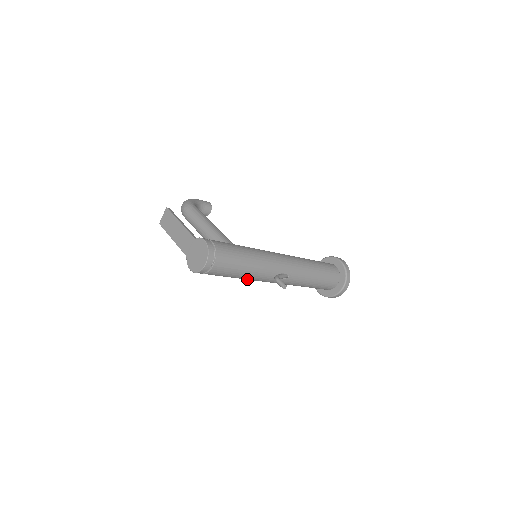
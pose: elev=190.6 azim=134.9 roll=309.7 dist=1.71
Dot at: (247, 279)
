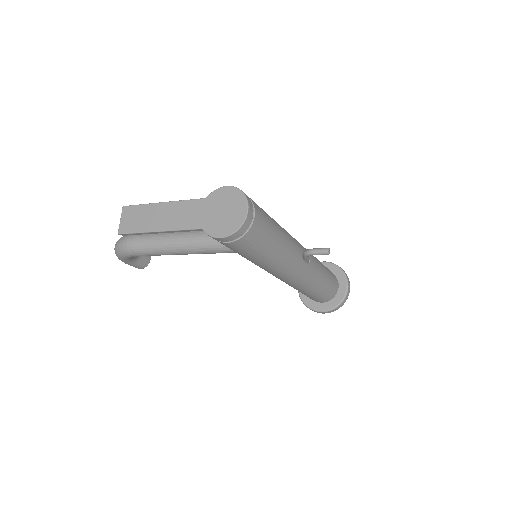
Dot at: (277, 262)
